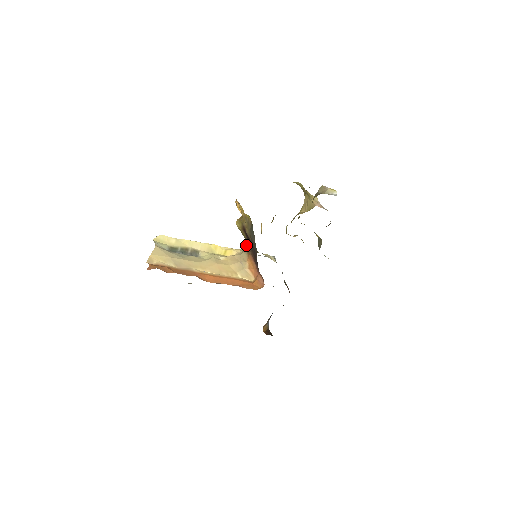
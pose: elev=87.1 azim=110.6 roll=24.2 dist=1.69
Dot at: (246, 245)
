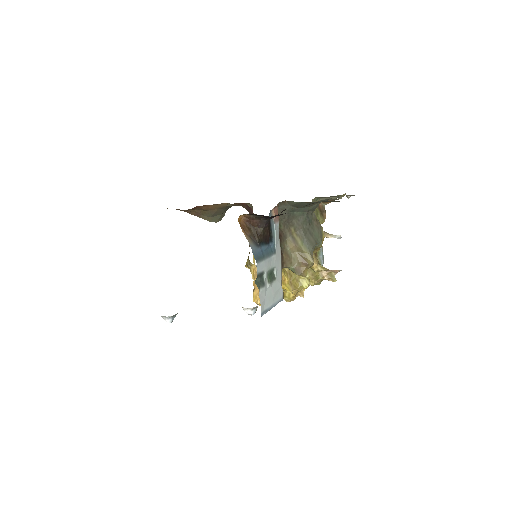
Dot at: occluded
